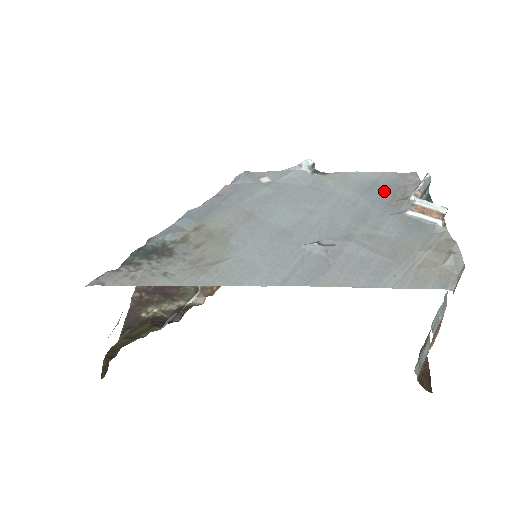
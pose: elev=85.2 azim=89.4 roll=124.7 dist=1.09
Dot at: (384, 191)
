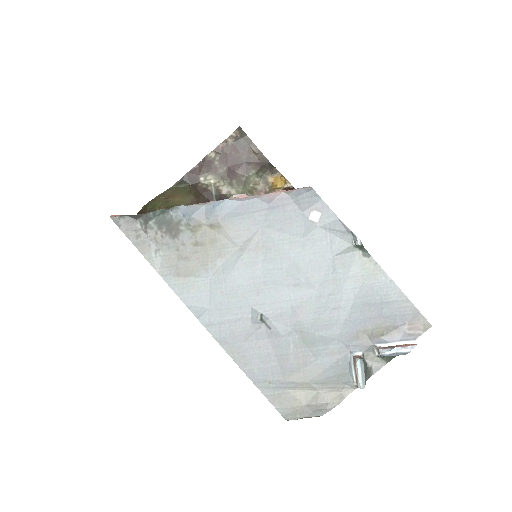
Dot at: (375, 318)
